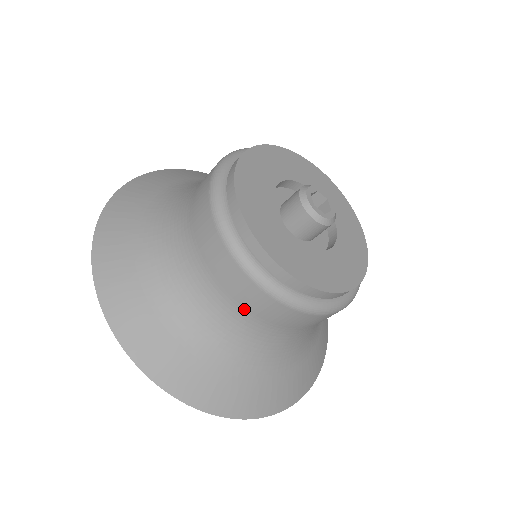
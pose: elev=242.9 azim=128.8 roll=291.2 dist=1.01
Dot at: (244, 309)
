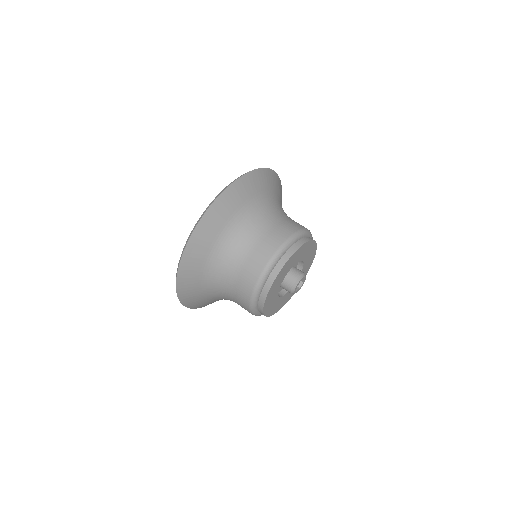
Dot at: (235, 298)
